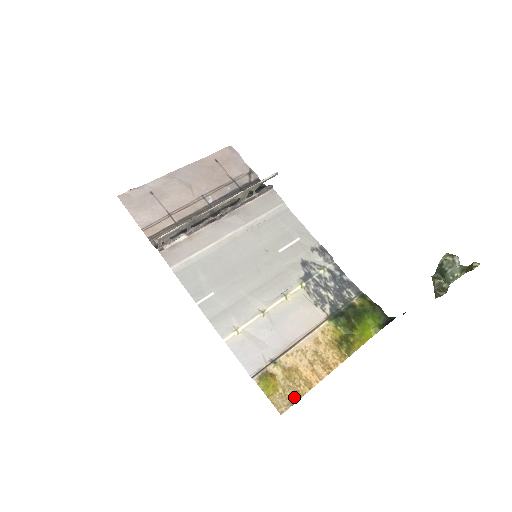
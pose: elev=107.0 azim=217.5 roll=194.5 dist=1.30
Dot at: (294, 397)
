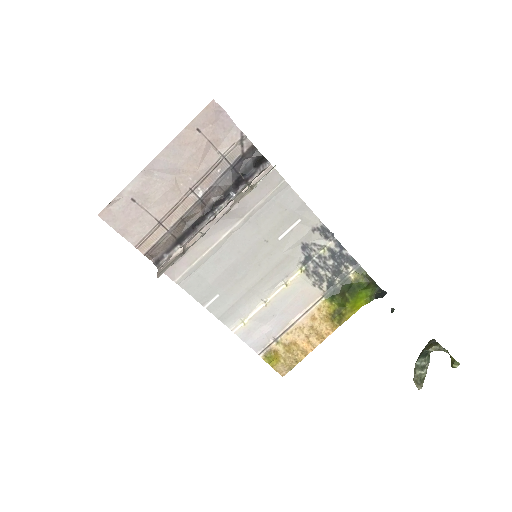
Dot at: (293, 364)
